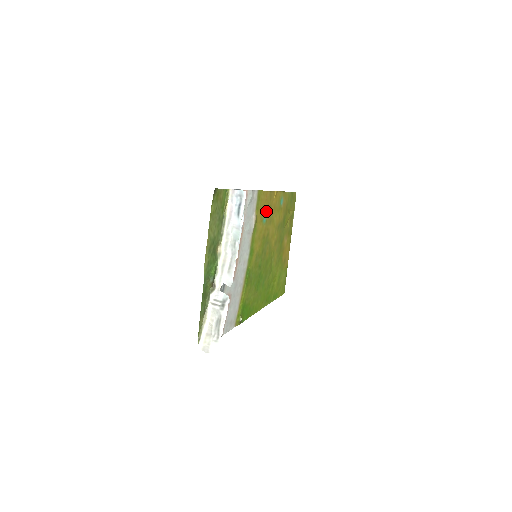
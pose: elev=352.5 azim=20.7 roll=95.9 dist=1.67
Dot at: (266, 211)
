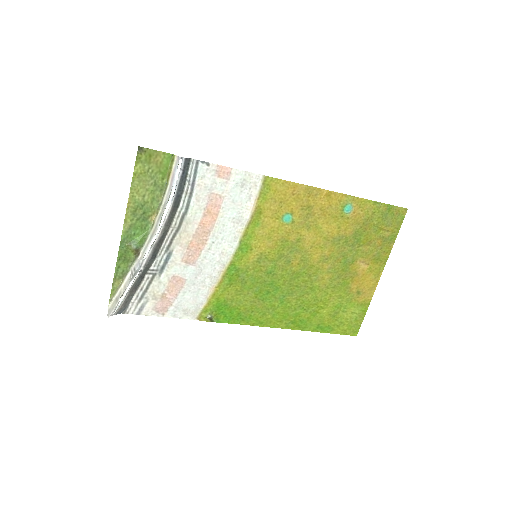
Dot at: (294, 209)
